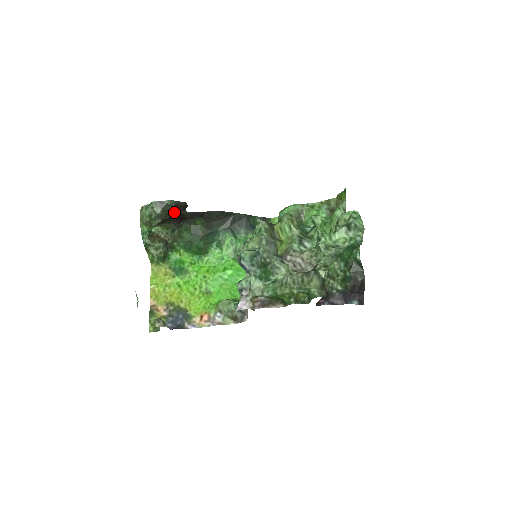
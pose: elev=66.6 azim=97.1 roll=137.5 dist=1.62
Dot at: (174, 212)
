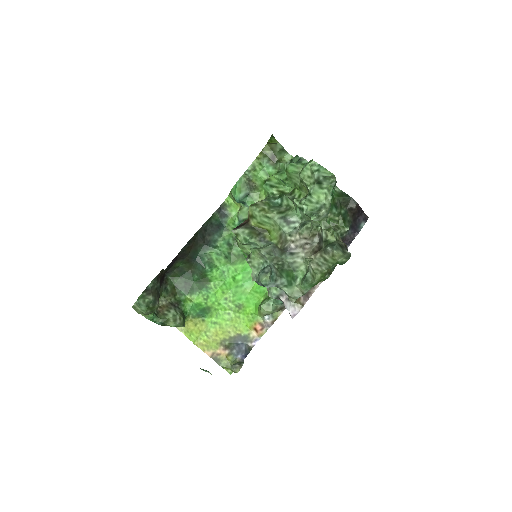
Dot at: (159, 284)
